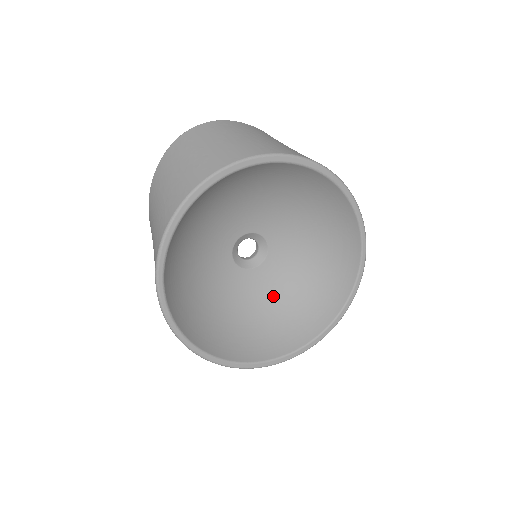
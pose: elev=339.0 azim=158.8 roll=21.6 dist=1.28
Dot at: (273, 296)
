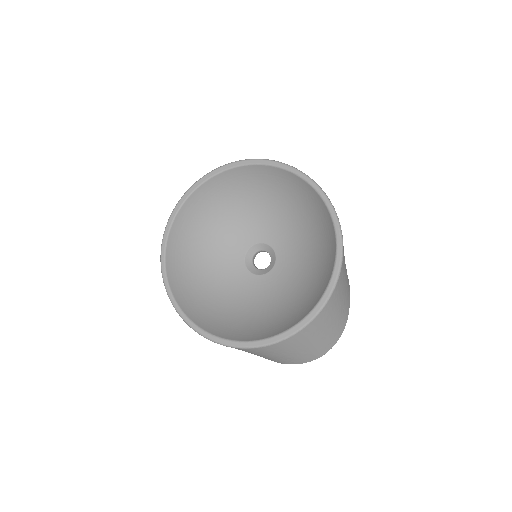
Dot at: (281, 294)
